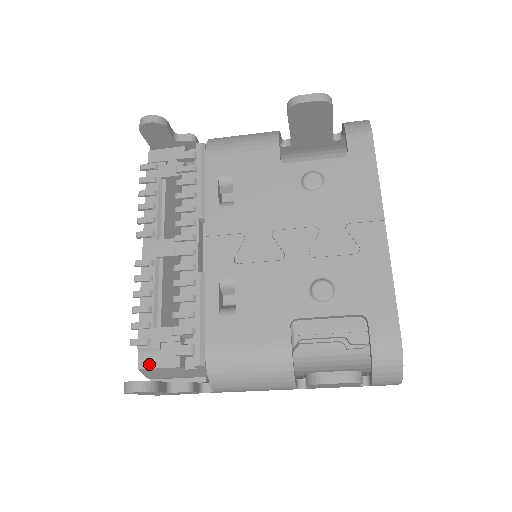
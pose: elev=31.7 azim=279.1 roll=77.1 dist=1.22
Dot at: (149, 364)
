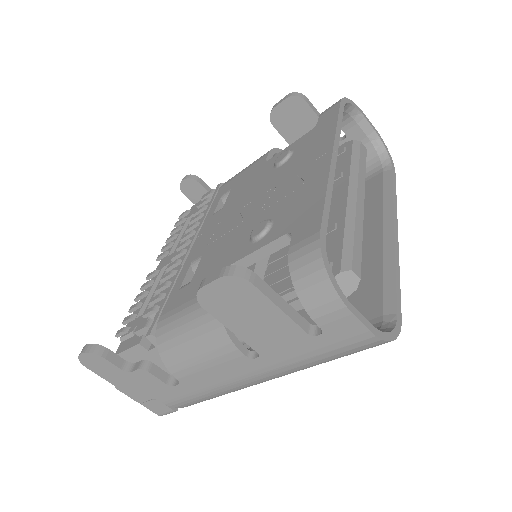
Dot at: (122, 349)
